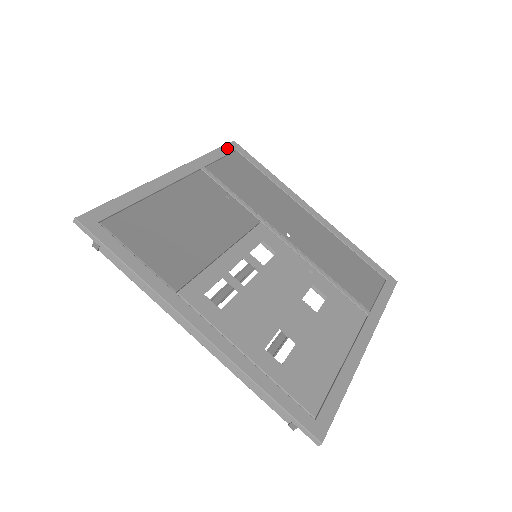
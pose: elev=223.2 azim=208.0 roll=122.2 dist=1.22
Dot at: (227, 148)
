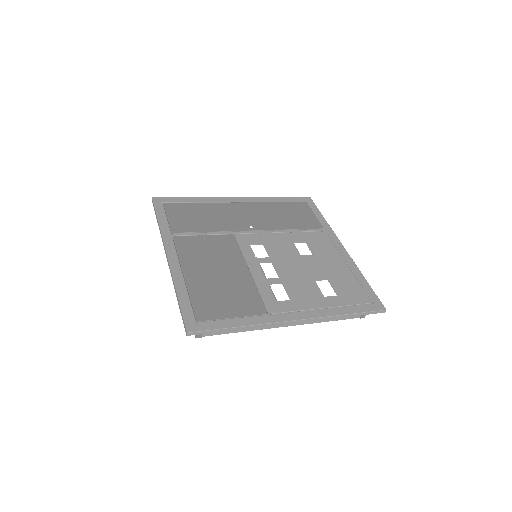
Dot at: (158, 207)
